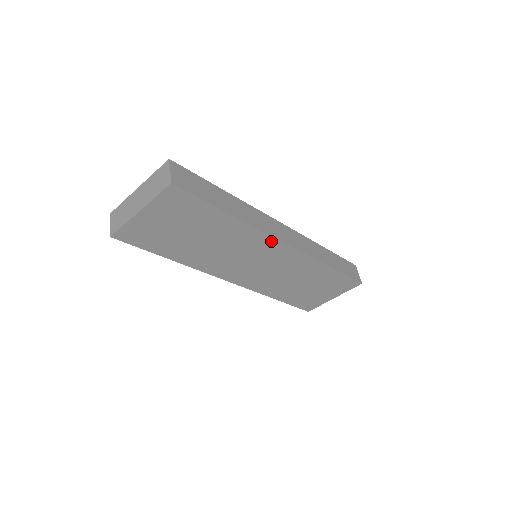
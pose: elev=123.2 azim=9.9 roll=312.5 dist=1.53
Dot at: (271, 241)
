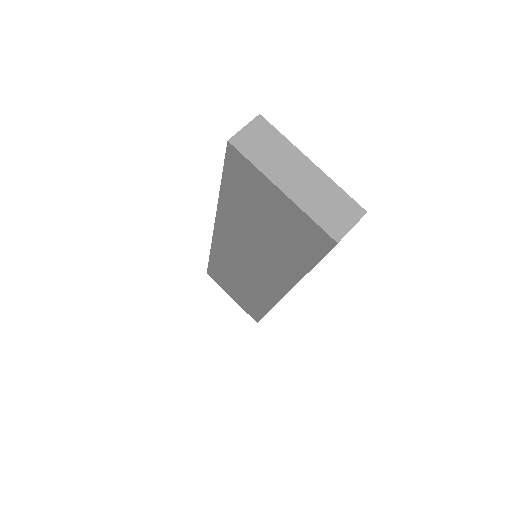
Dot at: (282, 287)
